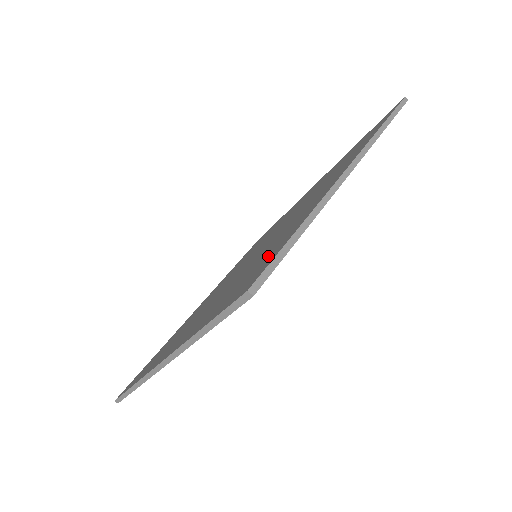
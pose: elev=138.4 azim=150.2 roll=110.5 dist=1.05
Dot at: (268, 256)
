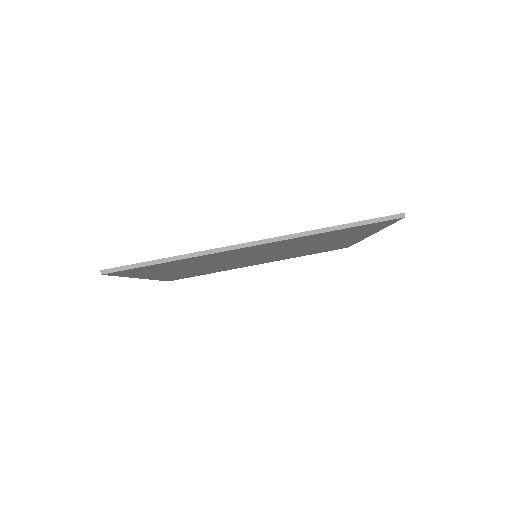
Dot at: occluded
